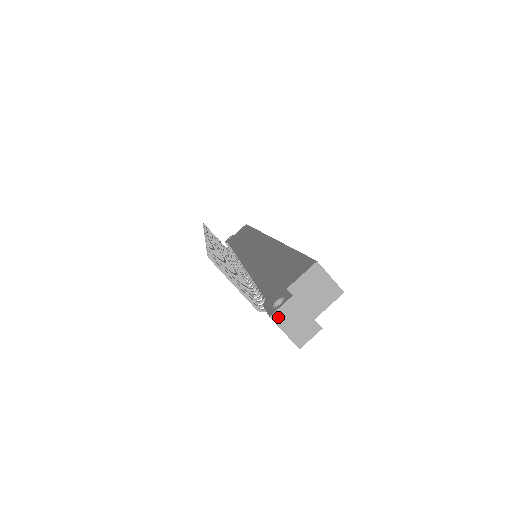
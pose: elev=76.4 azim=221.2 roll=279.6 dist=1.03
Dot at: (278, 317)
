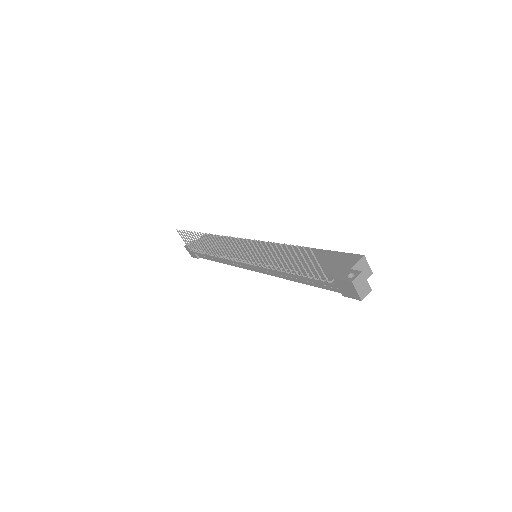
Dot at: (355, 282)
